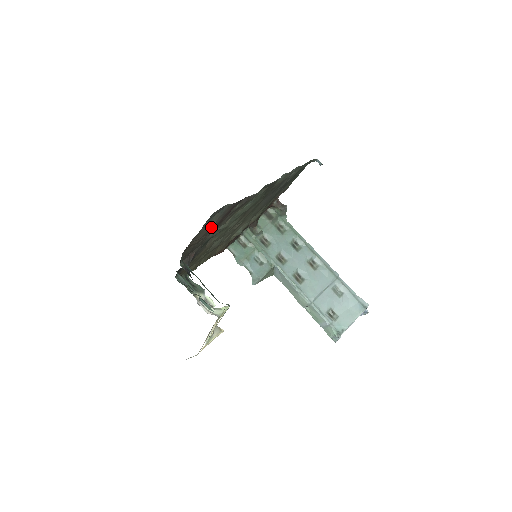
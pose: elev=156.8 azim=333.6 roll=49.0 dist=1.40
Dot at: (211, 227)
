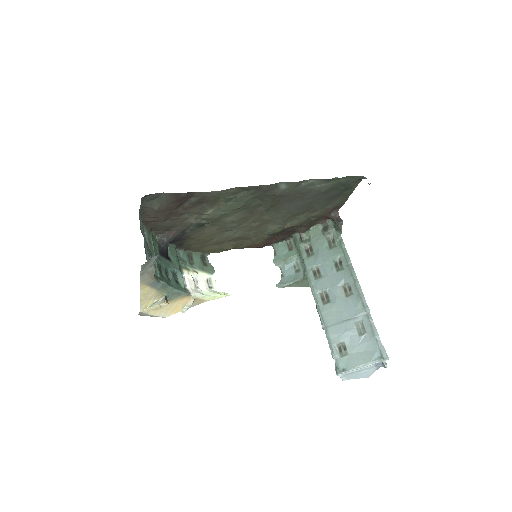
Dot at: (156, 209)
